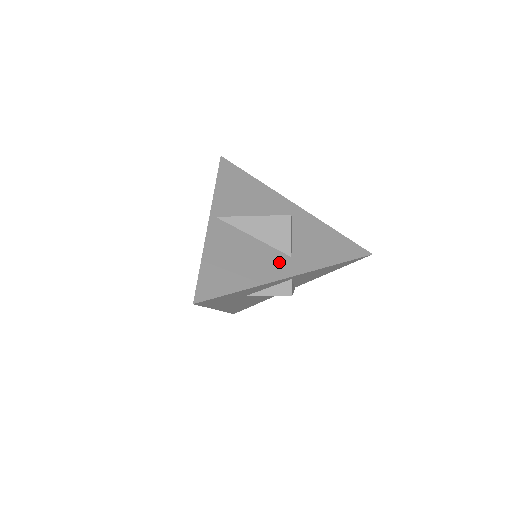
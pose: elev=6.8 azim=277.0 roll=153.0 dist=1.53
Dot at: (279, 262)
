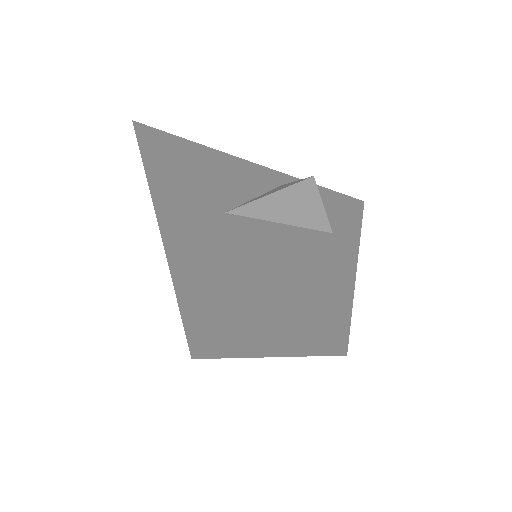
Dot at: (333, 245)
